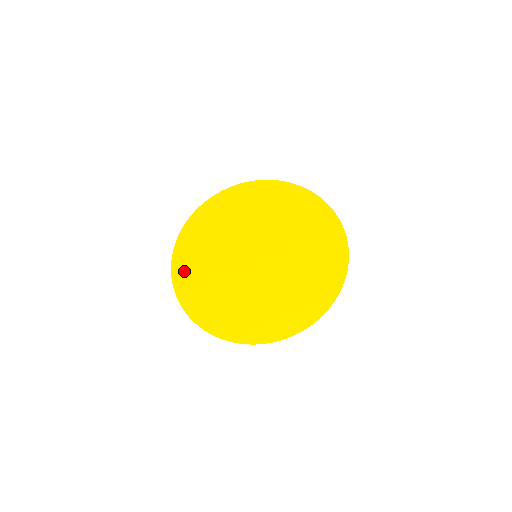
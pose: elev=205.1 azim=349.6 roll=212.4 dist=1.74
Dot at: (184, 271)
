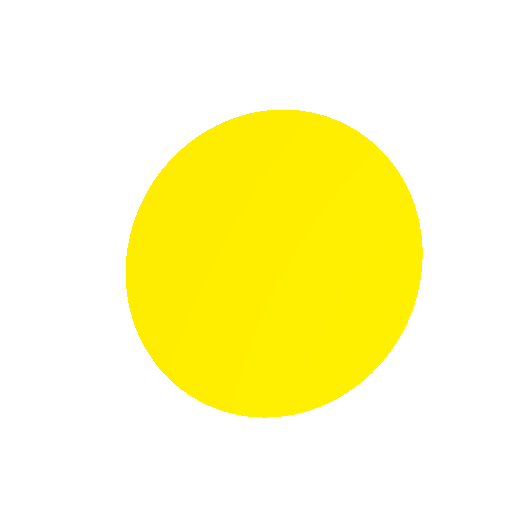
Dot at: (164, 339)
